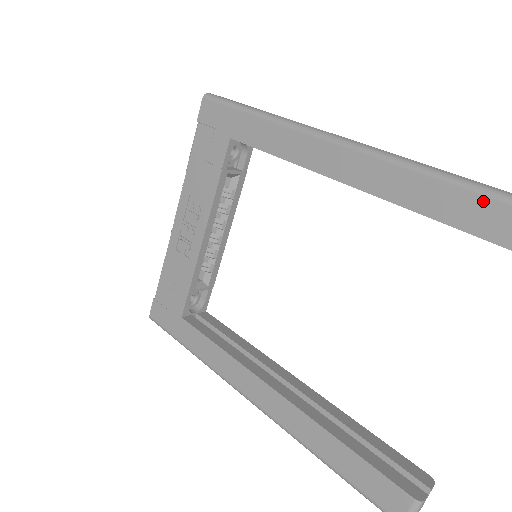
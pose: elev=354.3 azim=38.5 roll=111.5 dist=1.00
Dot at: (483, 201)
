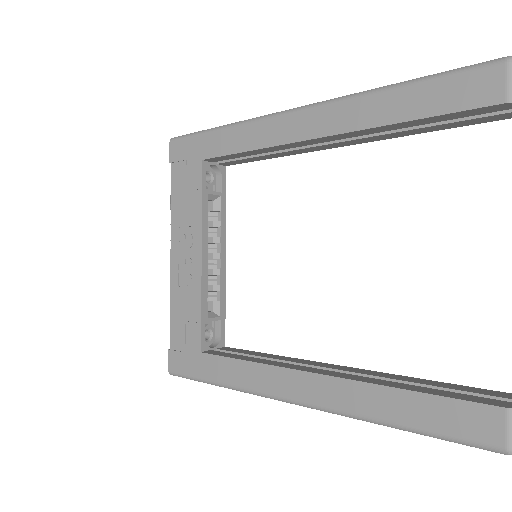
Dot at: (431, 85)
